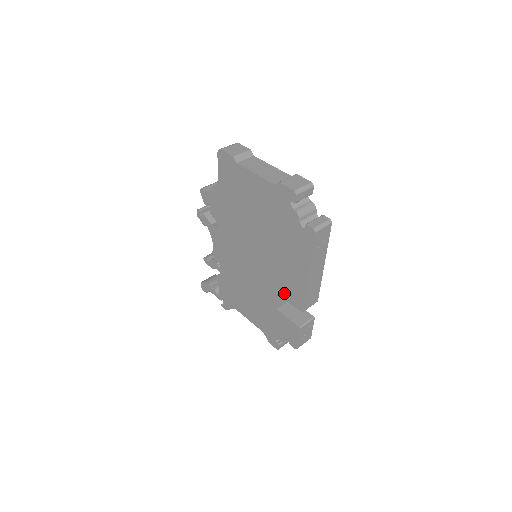
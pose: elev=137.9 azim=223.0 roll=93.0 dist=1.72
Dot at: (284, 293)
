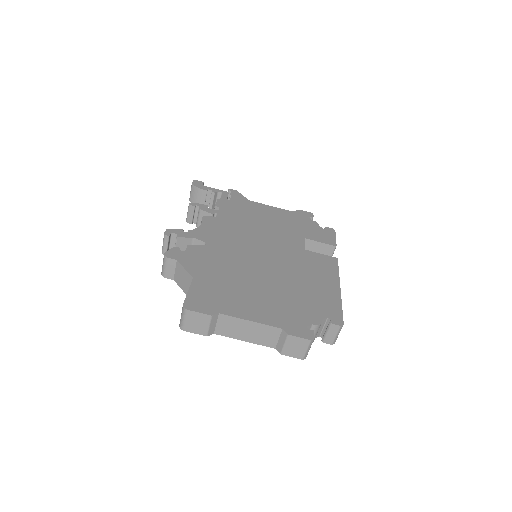
Dot at: occluded
